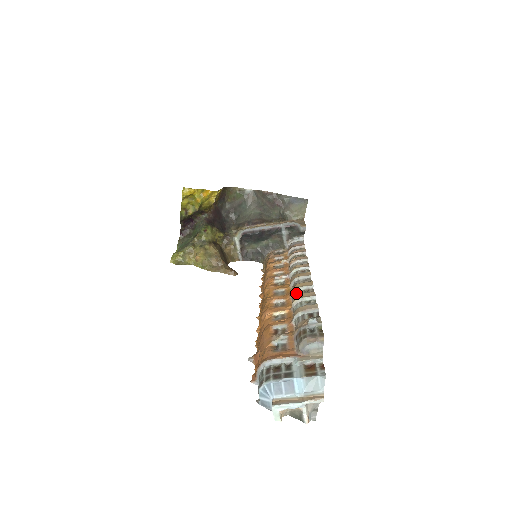
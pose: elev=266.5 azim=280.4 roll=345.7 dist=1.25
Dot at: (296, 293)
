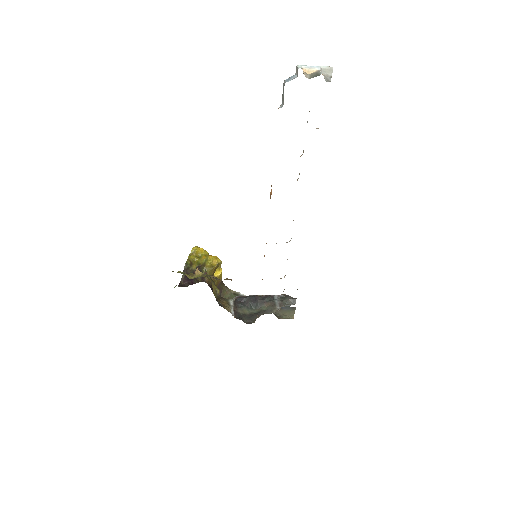
Dot at: occluded
